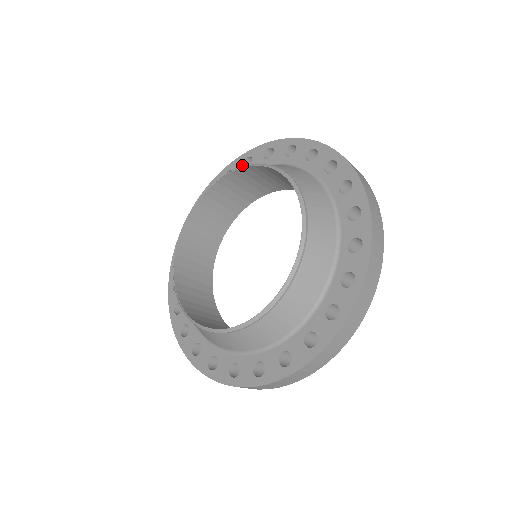
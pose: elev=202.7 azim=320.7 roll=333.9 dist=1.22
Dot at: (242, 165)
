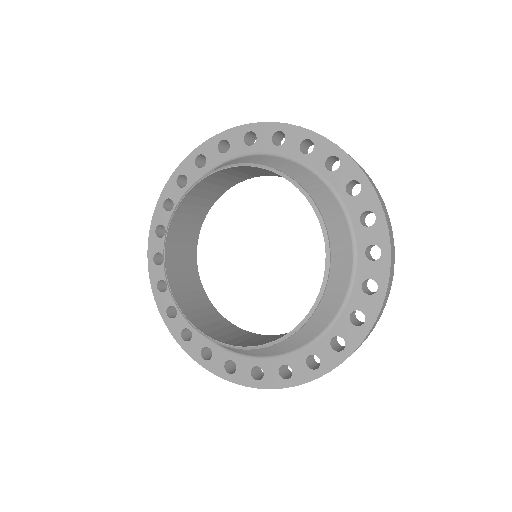
Dot at: (217, 149)
